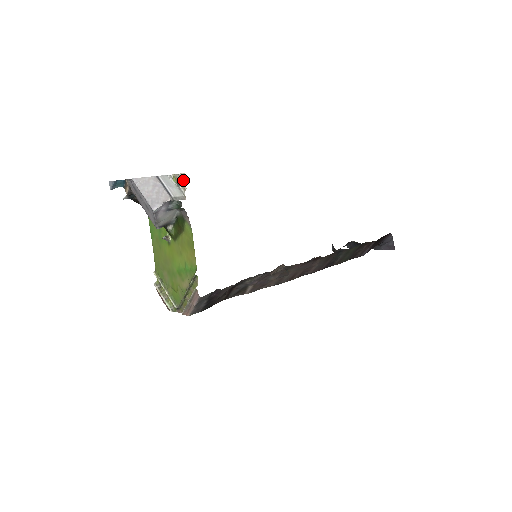
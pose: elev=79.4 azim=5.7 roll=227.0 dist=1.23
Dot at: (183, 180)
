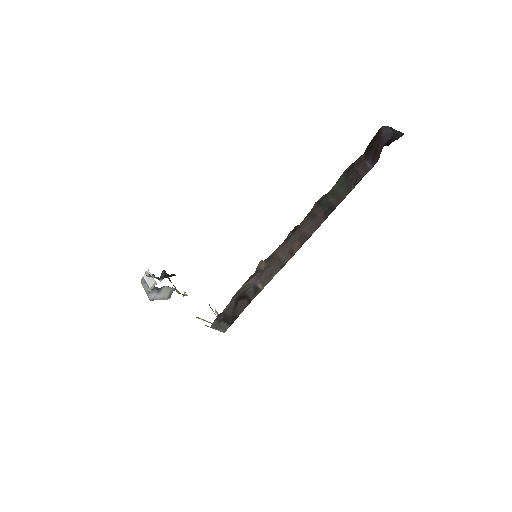
Dot at: (149, 274)
